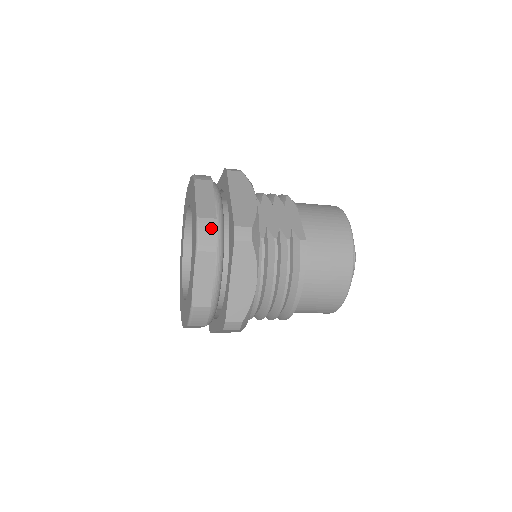
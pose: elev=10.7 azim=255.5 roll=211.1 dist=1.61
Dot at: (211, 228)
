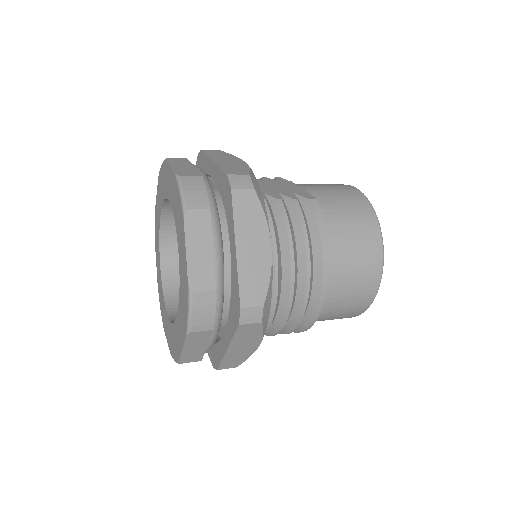
Dot at: (197, 184)
